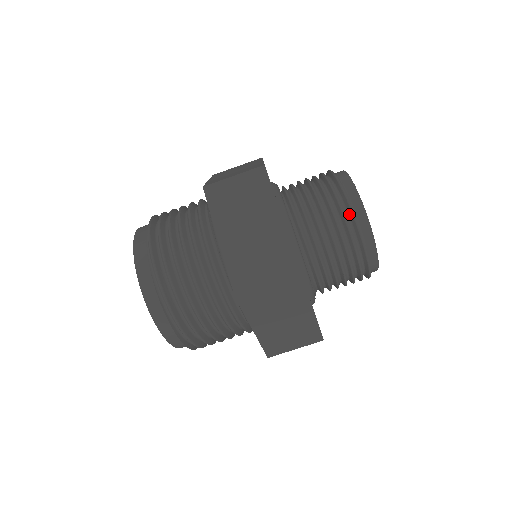
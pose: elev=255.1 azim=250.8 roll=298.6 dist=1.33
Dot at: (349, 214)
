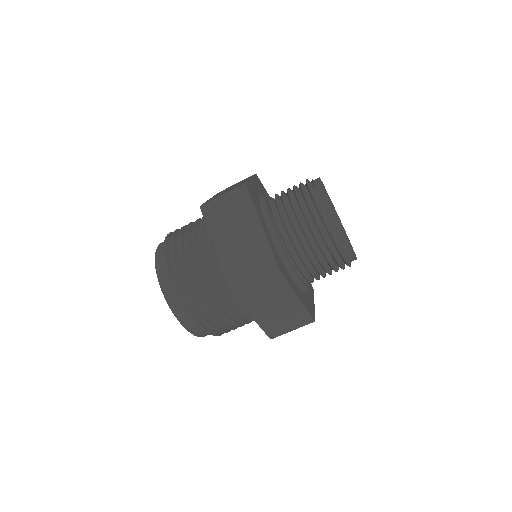
Dot at: (340, 257)
